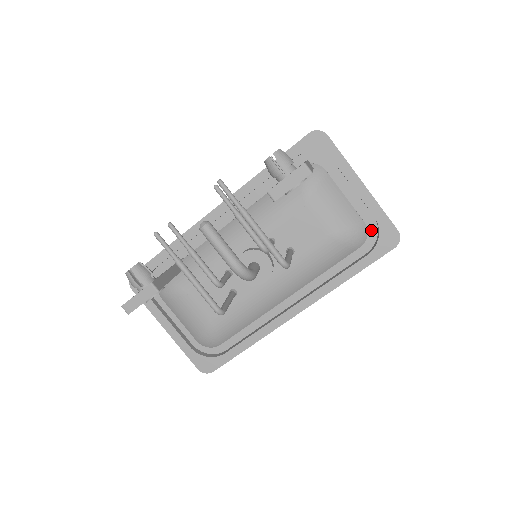
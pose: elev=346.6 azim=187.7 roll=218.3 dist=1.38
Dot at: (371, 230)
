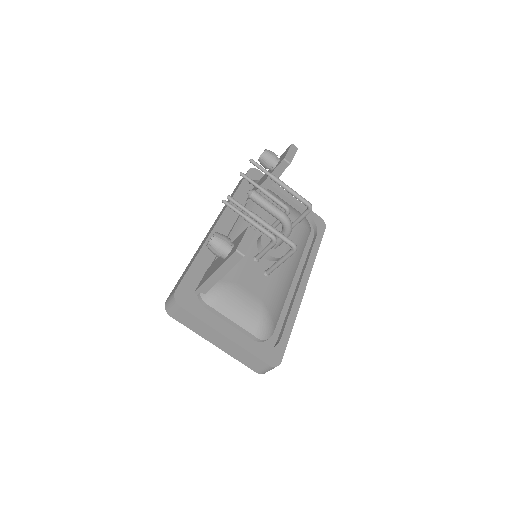
Dot at: occluded
